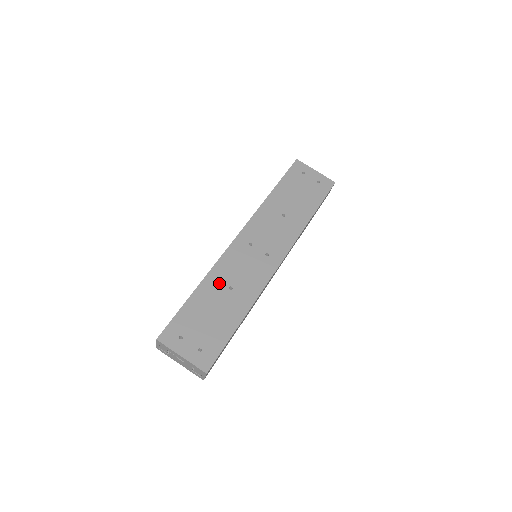
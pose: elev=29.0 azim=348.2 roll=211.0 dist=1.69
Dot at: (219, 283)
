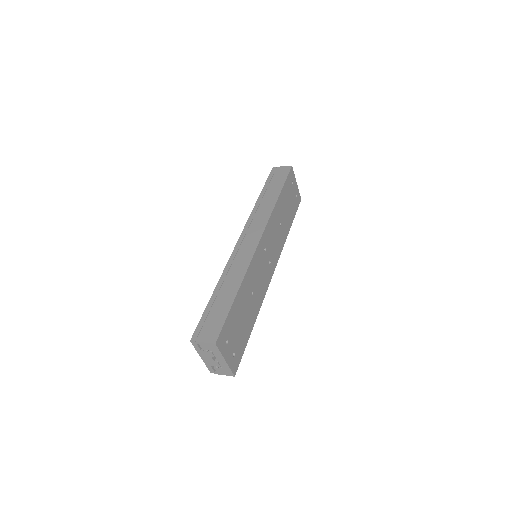
Dot at: (249, 287)
